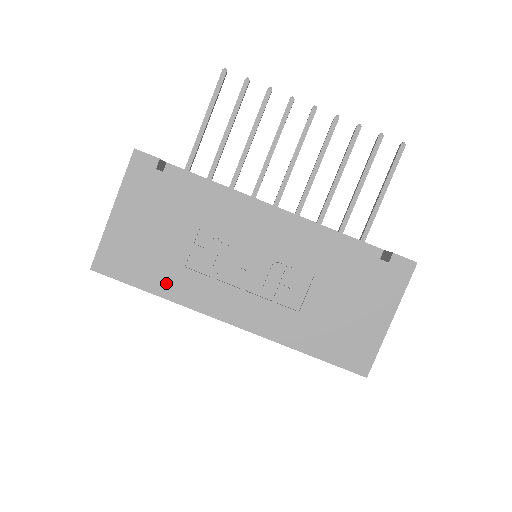
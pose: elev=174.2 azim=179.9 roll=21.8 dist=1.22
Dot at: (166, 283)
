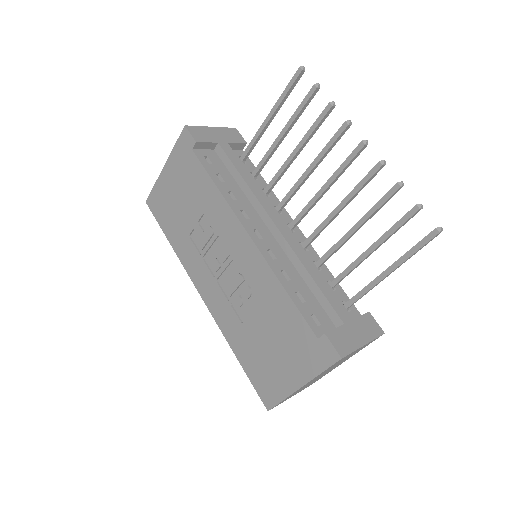
Dot at: (177, 240)
